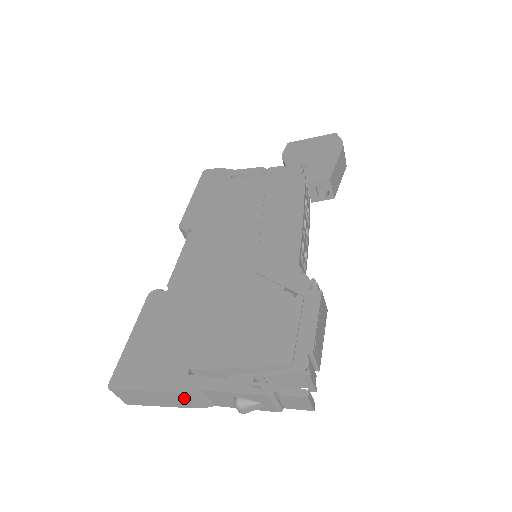
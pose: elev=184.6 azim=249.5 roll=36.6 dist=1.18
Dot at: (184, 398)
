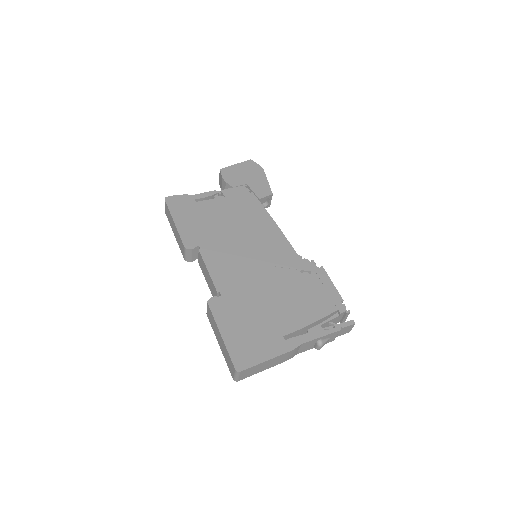
Dot at: (287, 355)
